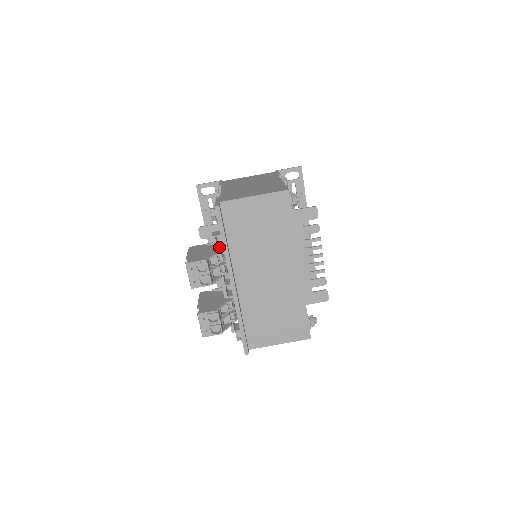
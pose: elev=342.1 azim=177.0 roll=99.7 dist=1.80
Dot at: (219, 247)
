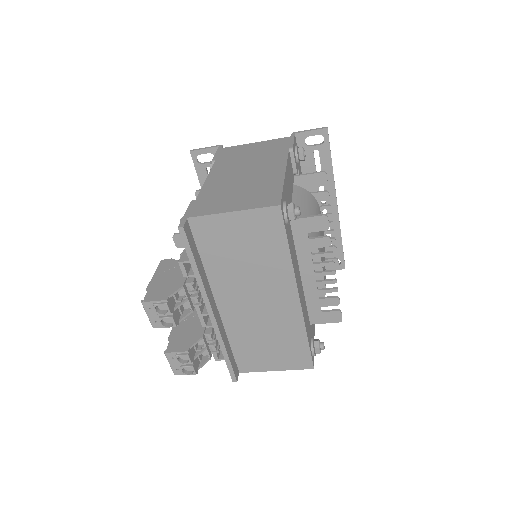
Dot at: (190, 273)
